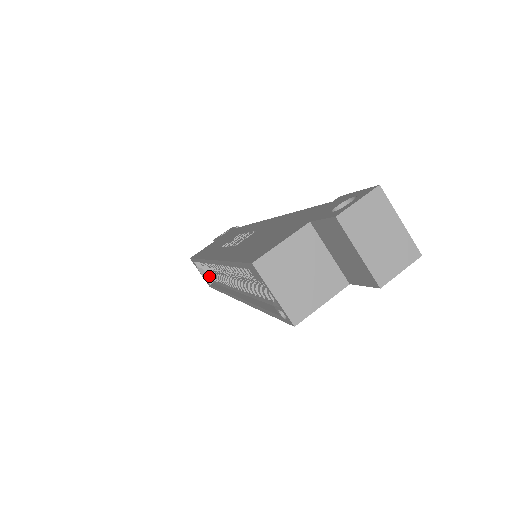
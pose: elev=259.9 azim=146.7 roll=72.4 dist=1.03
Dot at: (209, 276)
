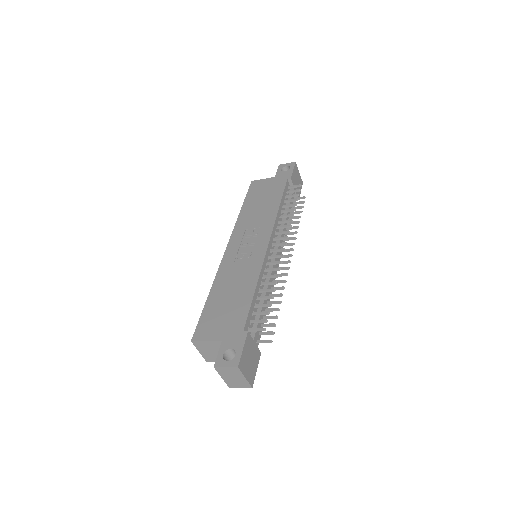
Dot at: occluded
